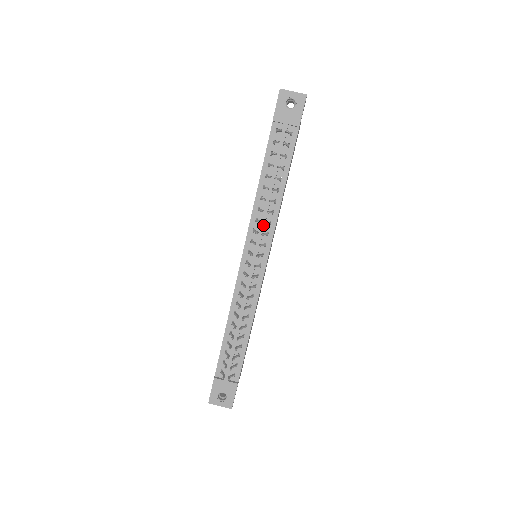
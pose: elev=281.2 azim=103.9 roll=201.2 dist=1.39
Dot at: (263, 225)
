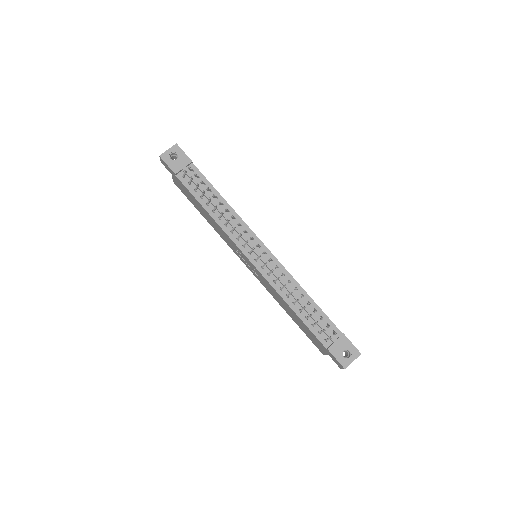
Dot at: (238, 229)
